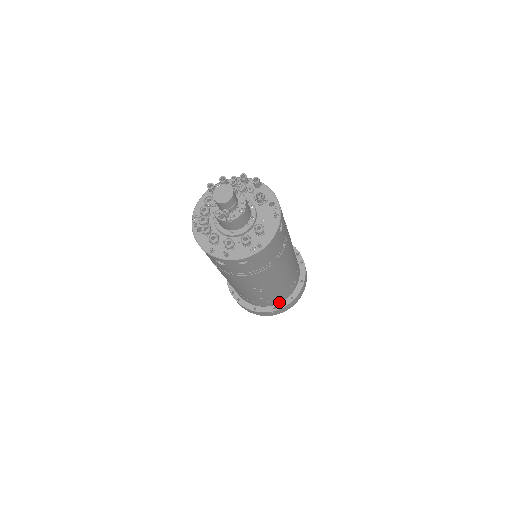
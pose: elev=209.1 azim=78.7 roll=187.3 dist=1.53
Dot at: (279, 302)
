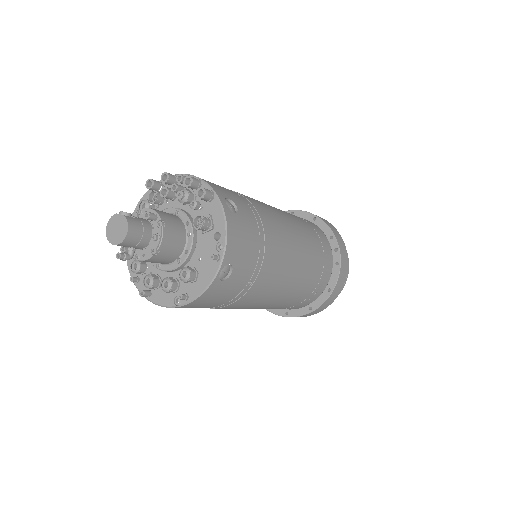
Dot at: occluded
